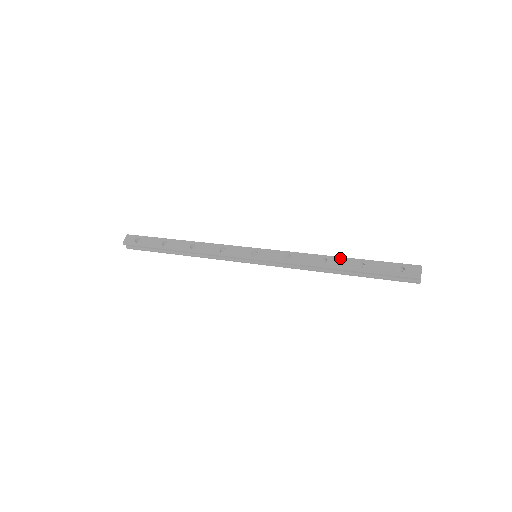
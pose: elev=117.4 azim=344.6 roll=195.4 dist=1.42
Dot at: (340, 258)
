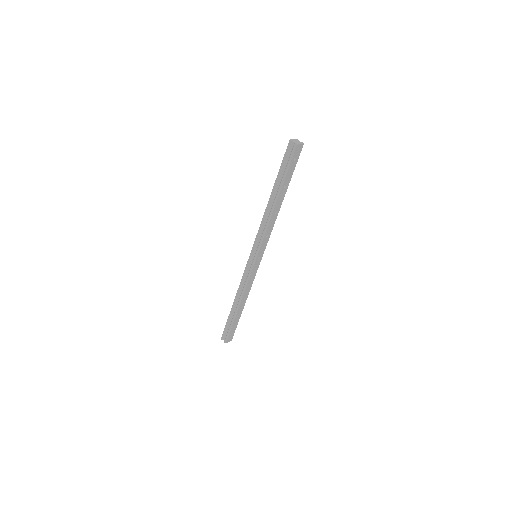
Dot at: occluded
